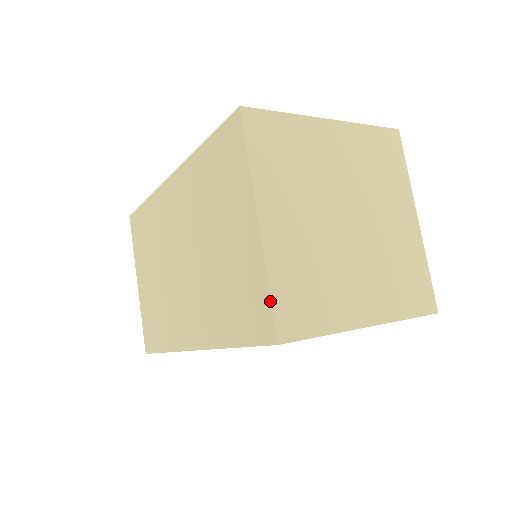
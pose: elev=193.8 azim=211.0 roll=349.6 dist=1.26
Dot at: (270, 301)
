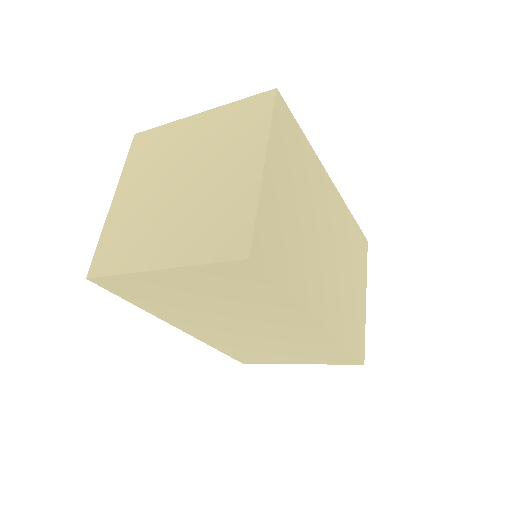
Dot at: (96, 250)
